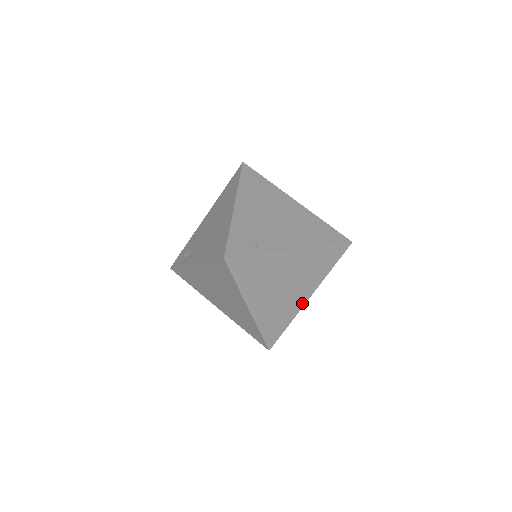
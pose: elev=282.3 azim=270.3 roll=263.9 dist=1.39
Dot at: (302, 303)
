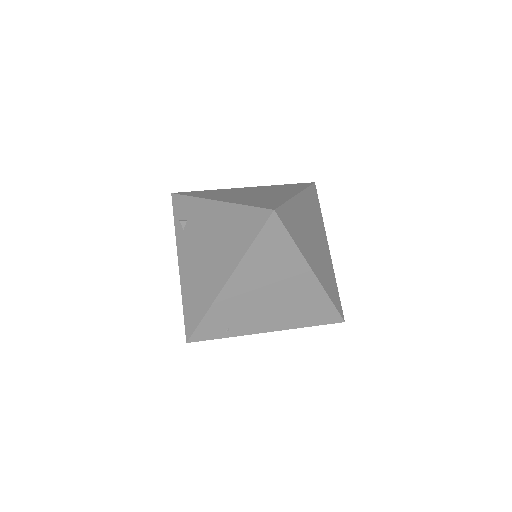
Dot at: occluded
